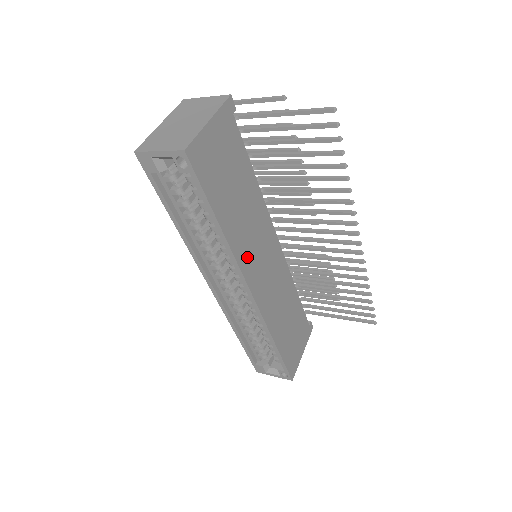
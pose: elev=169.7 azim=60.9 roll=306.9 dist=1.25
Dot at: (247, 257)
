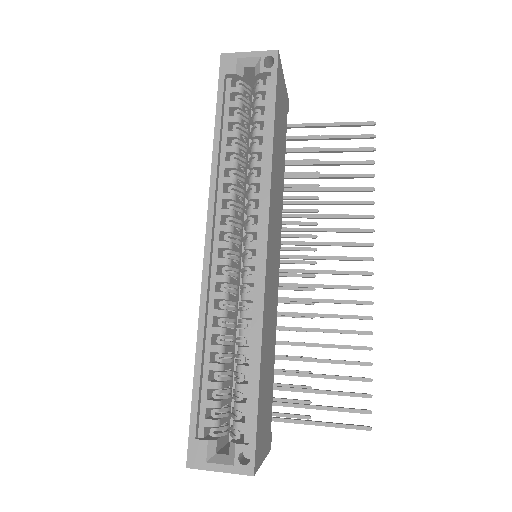
Dot at: (272, 205)
